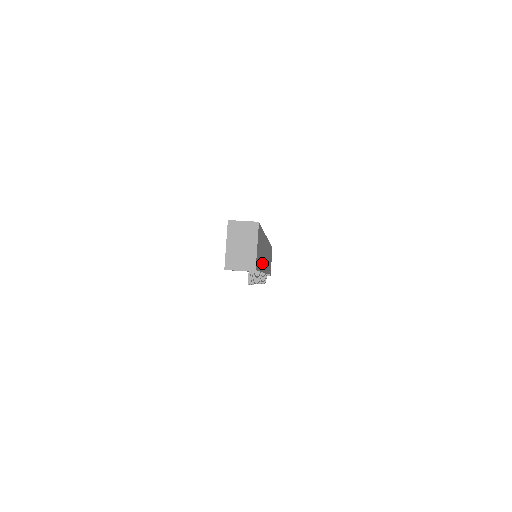
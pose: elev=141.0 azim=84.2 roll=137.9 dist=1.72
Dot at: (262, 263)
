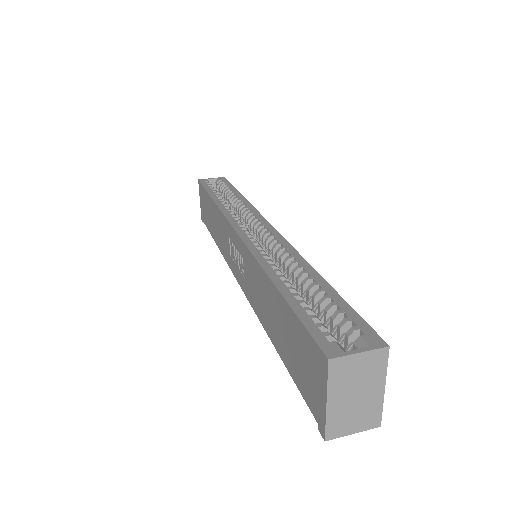
Dot at: occluded
